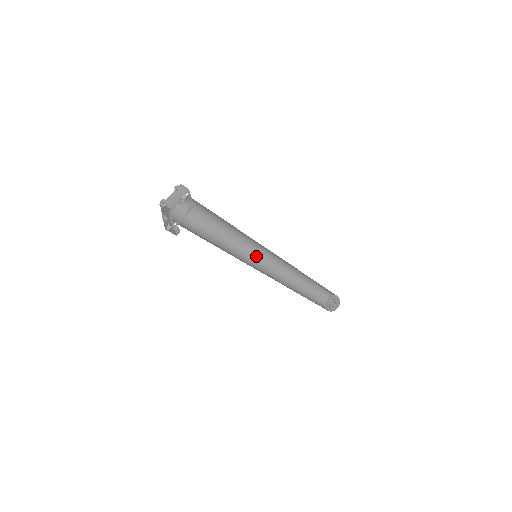
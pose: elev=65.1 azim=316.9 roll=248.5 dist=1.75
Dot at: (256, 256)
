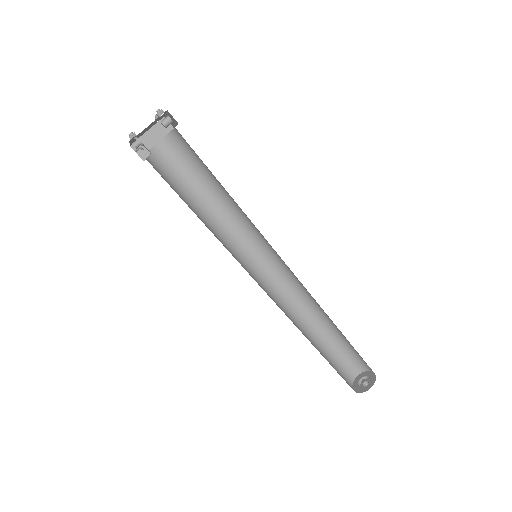
Dot at: (255, 267)
